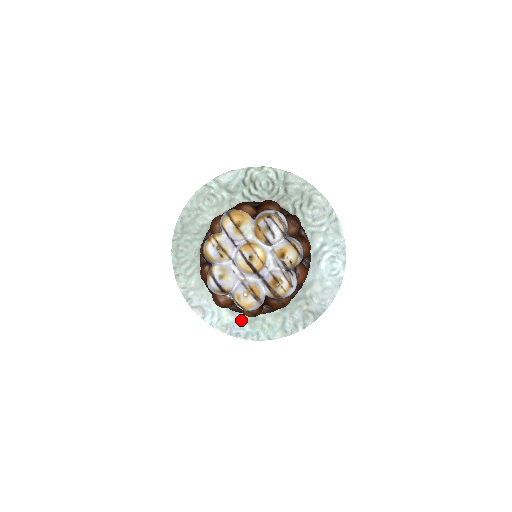
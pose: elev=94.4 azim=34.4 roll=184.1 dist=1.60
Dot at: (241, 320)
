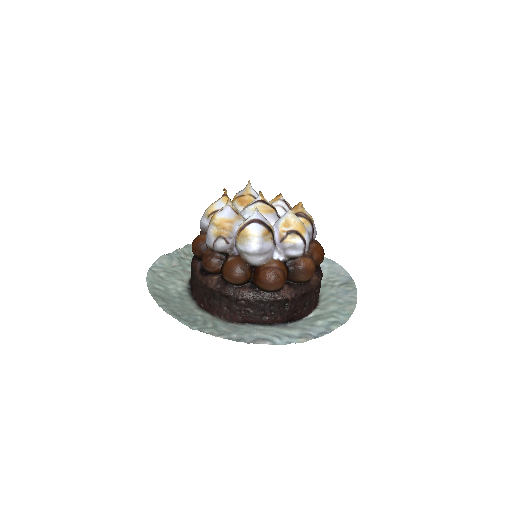
Dot at: (307, 326)
